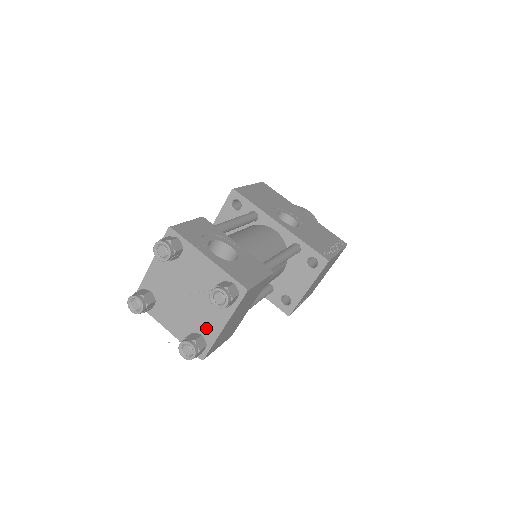
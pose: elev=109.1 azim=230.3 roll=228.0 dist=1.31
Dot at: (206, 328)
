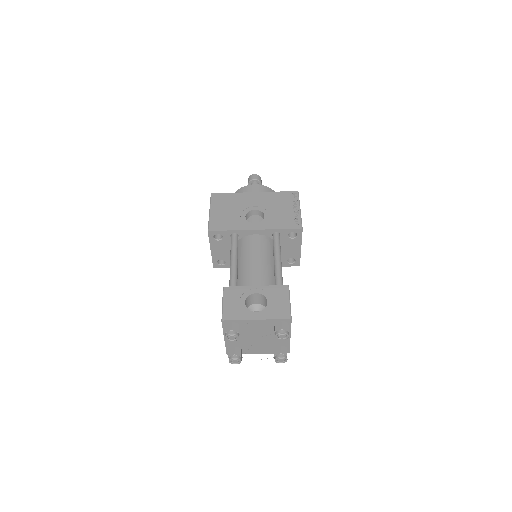
Dot at: (280, 342)
